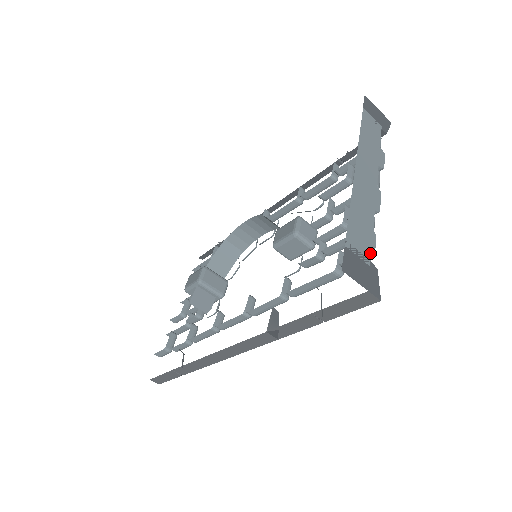
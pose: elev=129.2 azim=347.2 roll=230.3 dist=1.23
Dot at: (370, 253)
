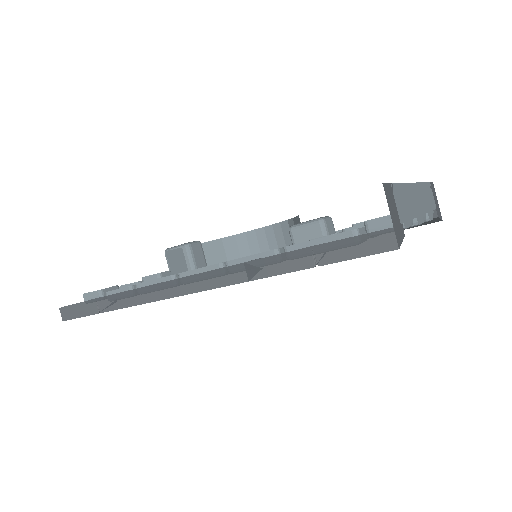
Dot at: (404, 221)
